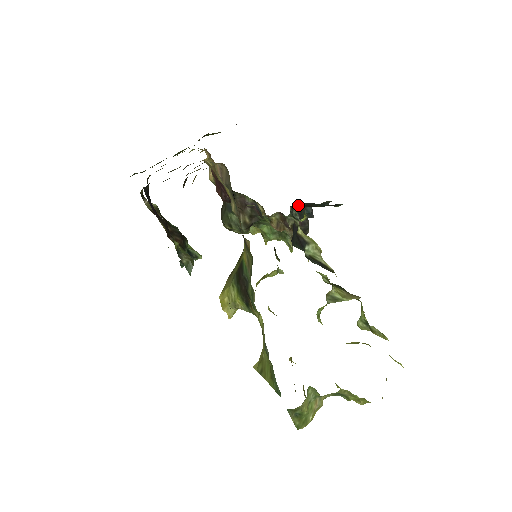
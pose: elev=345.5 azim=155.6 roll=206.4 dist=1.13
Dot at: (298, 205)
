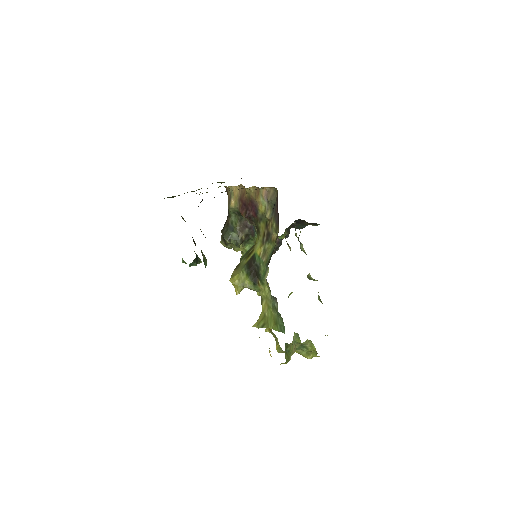
Dot at: (297, 221)
